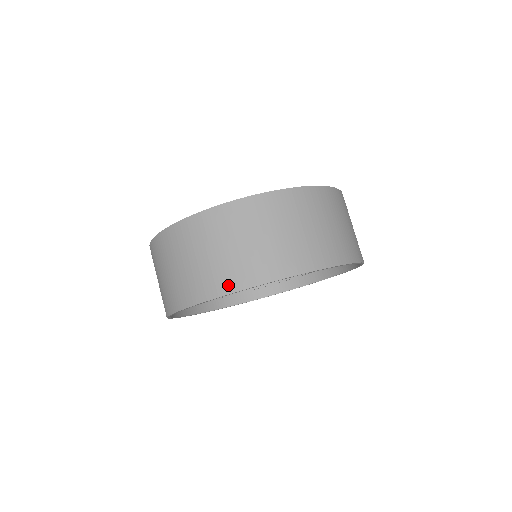
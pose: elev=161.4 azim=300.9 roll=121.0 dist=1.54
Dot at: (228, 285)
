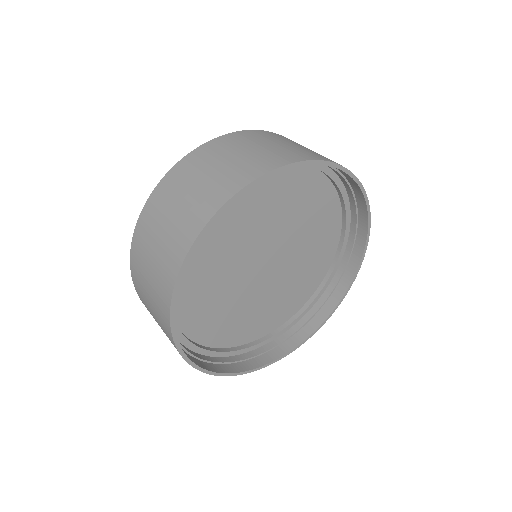
Dot at: (245, 178)
